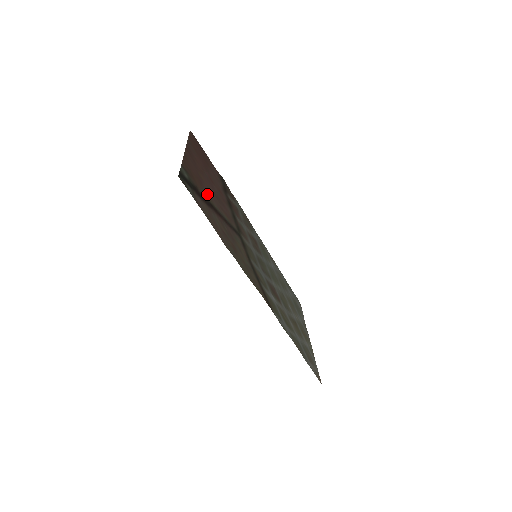
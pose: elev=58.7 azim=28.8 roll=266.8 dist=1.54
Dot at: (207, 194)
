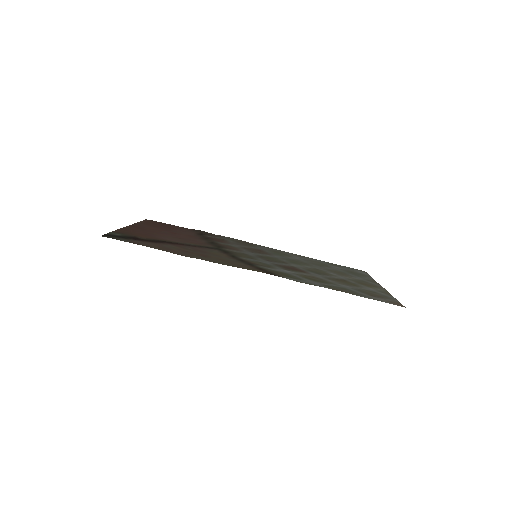
Dot at: (159, 239)
